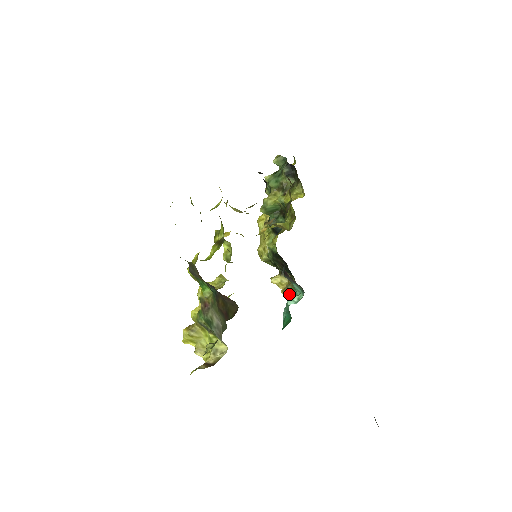
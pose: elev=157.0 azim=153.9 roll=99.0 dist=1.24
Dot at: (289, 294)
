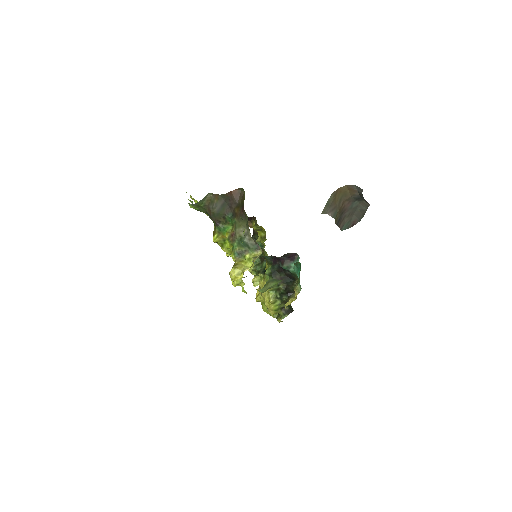
Dot at: (297, 285)
